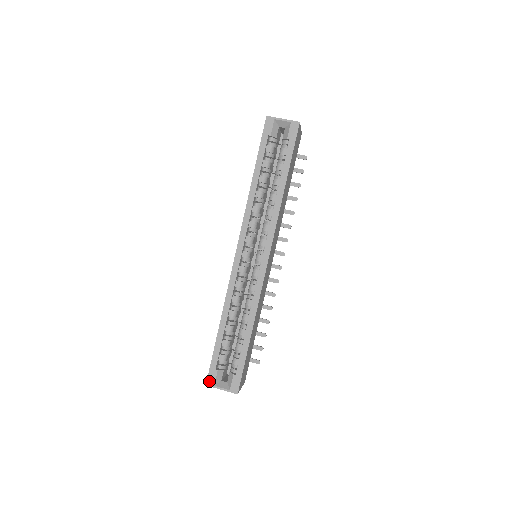
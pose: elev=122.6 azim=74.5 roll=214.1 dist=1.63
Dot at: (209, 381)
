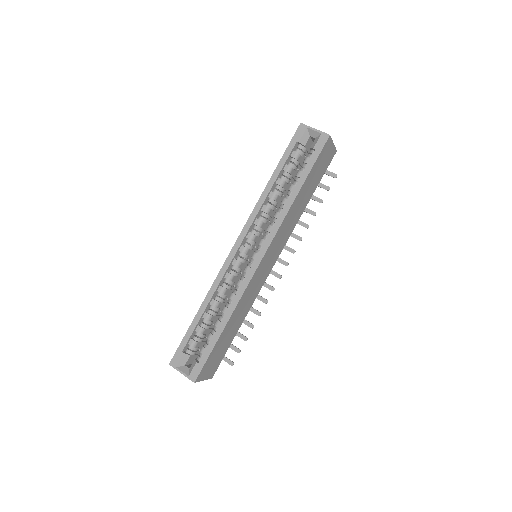
Dot at: (173, 361)
